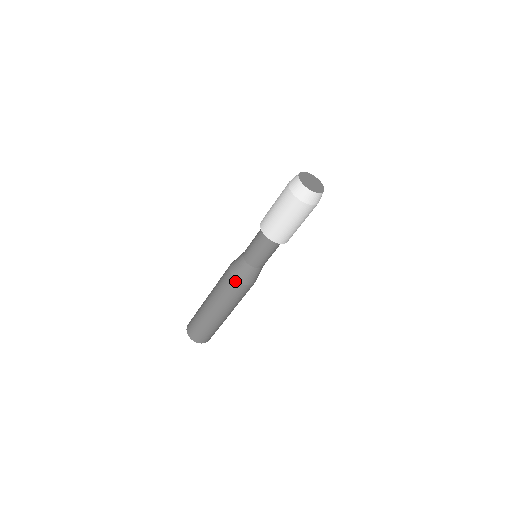
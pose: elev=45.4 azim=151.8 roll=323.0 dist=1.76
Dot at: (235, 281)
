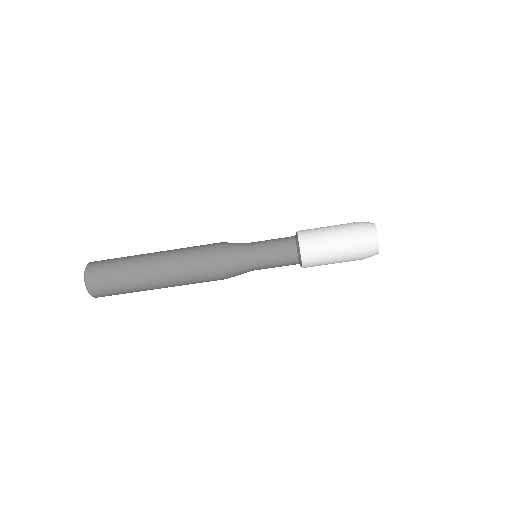
Dot at: (219, 263)
